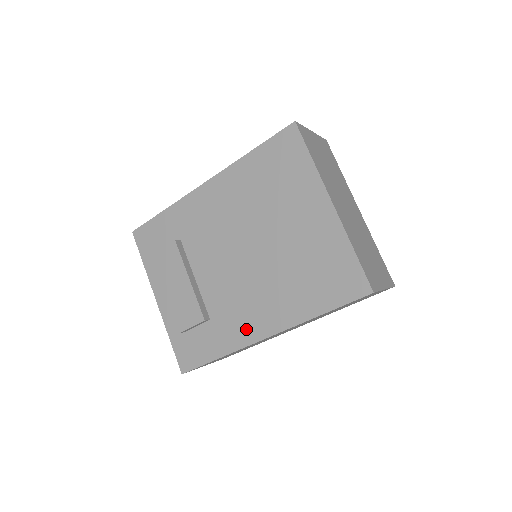
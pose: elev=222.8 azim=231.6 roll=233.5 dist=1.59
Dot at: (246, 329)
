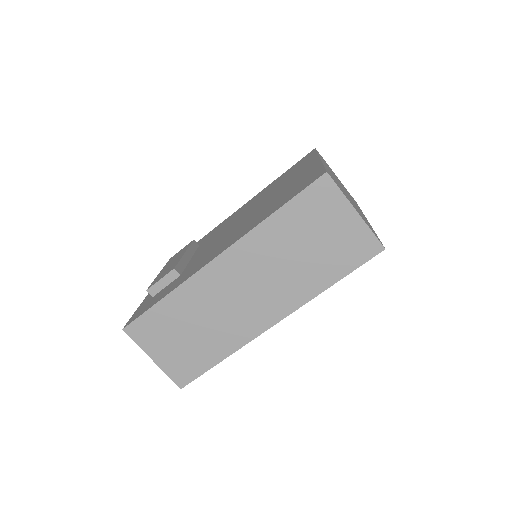
Dot at: (204, 262)
